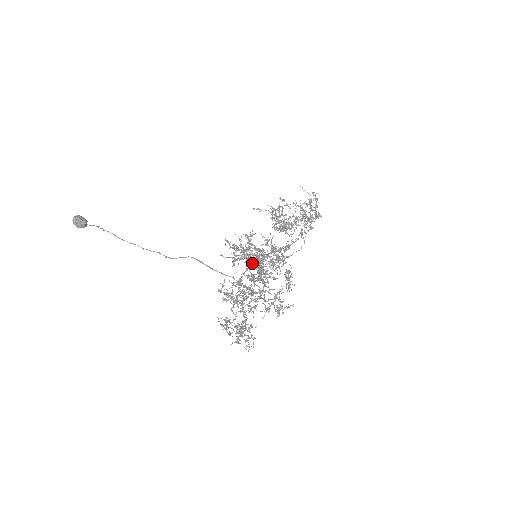
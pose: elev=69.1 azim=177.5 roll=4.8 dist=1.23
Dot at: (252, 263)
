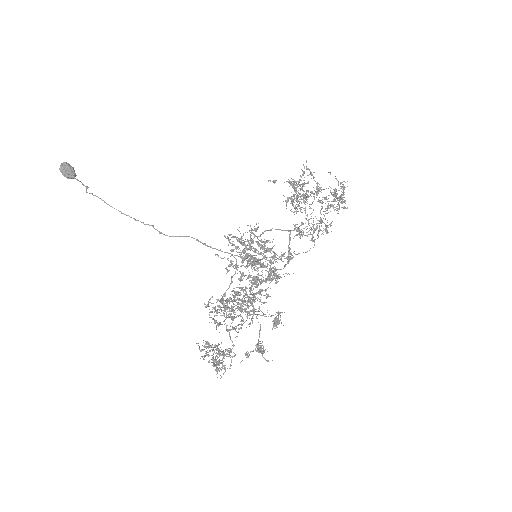
Dot at: (243, 290)
